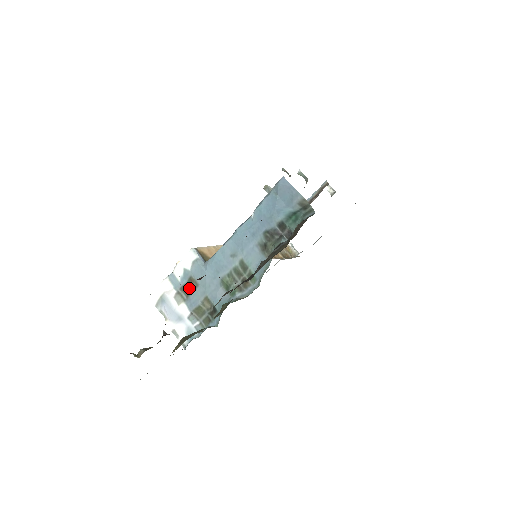
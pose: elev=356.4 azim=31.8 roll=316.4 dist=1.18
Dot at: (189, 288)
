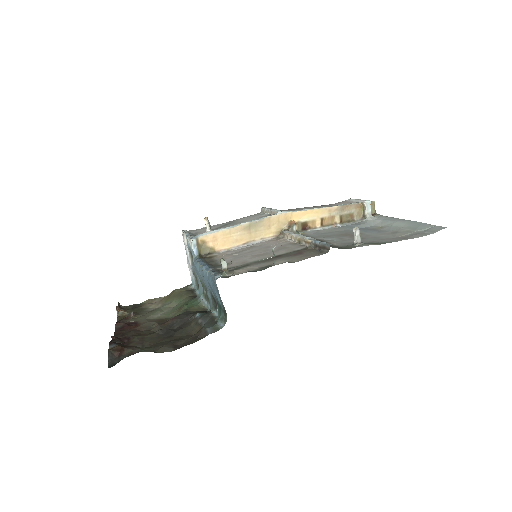
Dot at: occluded
